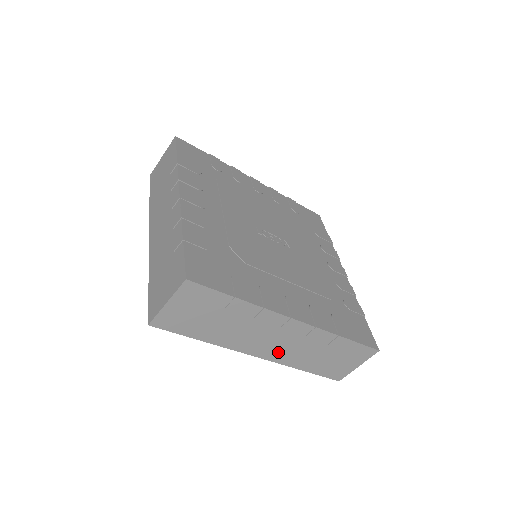
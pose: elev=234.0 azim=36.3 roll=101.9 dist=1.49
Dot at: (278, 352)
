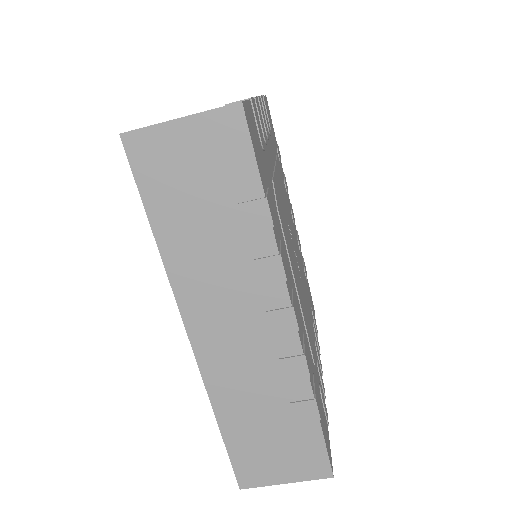
Dot at: (221, 356)
